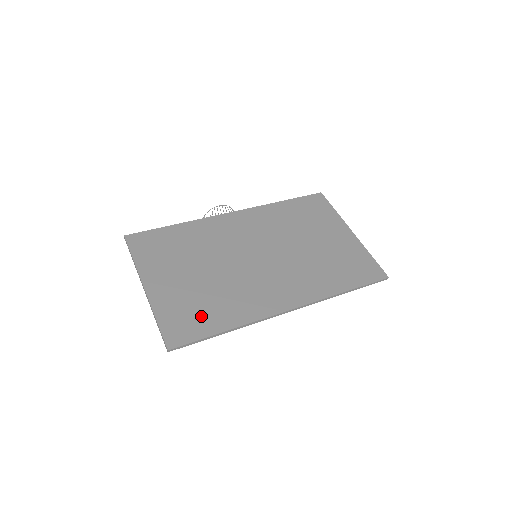
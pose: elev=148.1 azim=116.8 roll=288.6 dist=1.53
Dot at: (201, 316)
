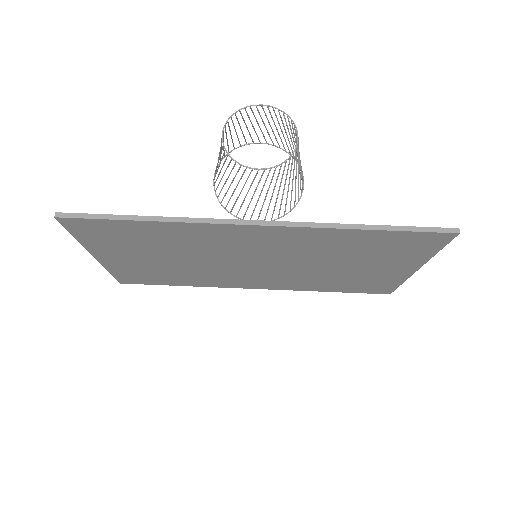
Dot at: (158, 278)
